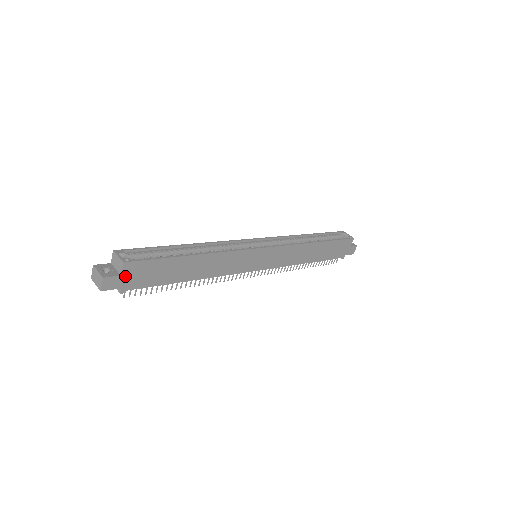
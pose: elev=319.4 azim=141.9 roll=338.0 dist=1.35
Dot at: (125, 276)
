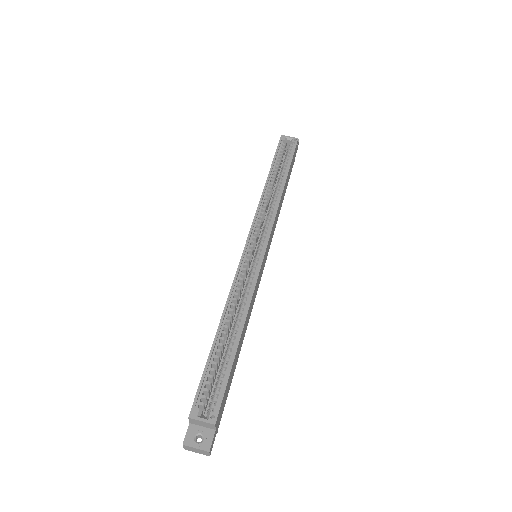
Dot at: (217, 425)
